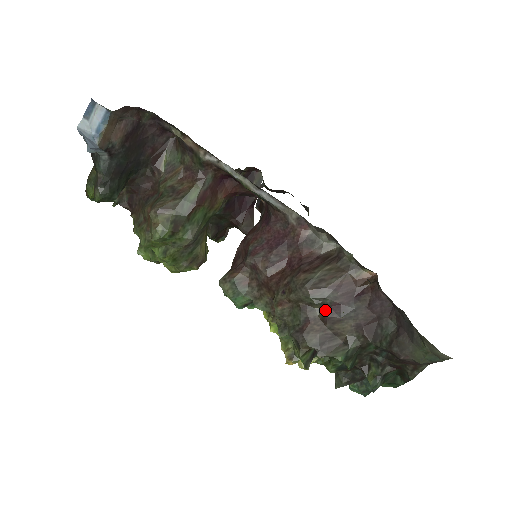
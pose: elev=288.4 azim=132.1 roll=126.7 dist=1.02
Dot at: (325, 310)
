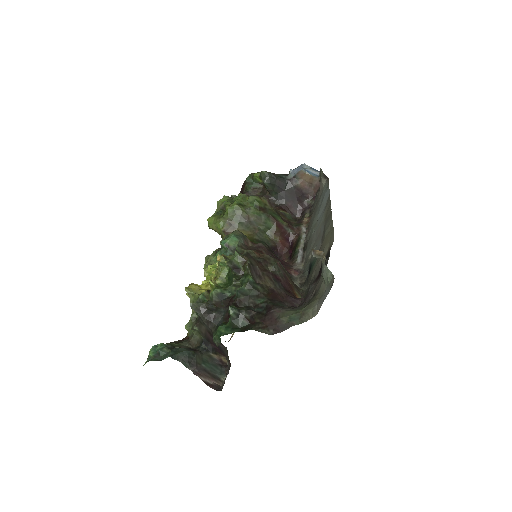
Dot at: (271, 272)
